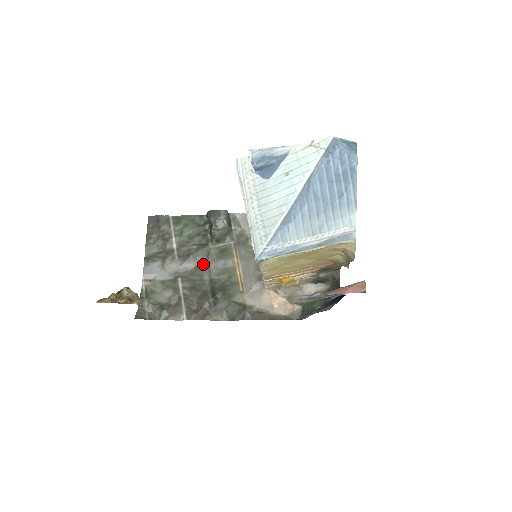
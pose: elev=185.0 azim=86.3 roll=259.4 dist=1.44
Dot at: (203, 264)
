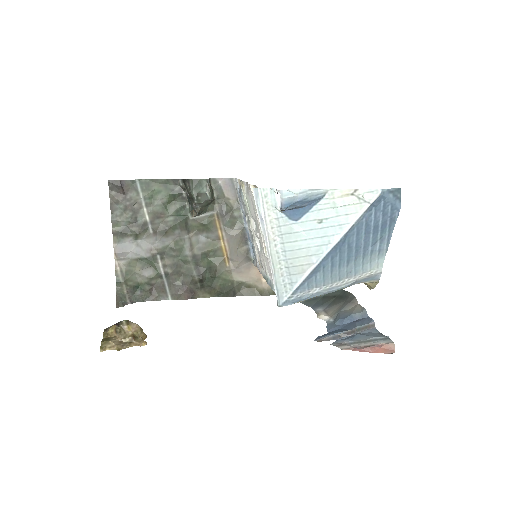
Dot at: (183, 237)
